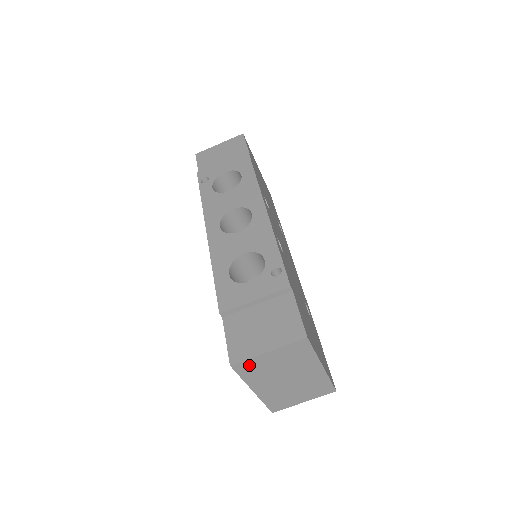
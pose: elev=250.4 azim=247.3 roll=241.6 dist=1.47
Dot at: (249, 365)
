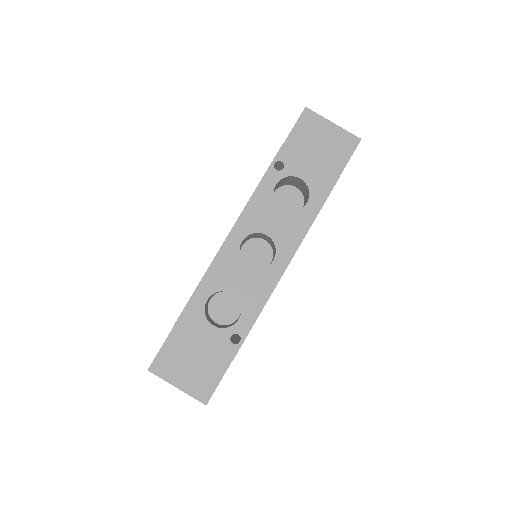
Dot at: occluded
